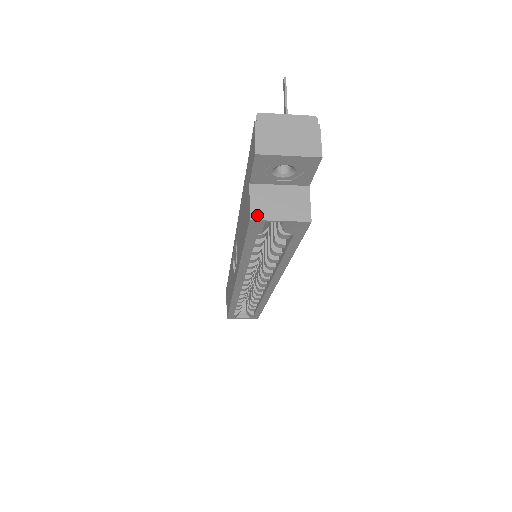
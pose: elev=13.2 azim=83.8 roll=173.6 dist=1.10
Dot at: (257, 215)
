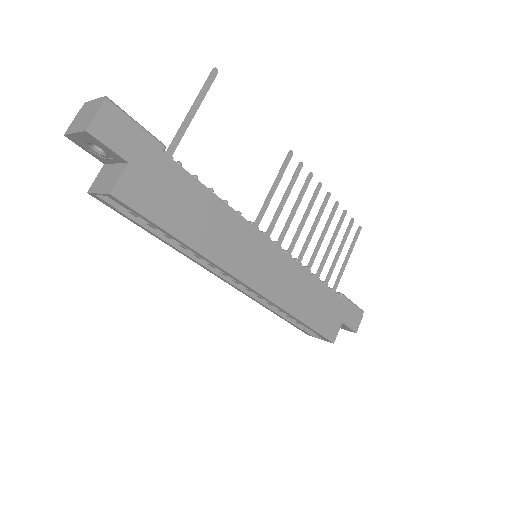
Dot at: (92, 189)
